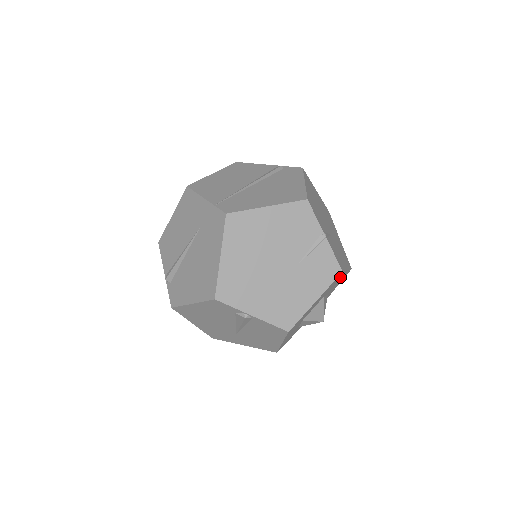
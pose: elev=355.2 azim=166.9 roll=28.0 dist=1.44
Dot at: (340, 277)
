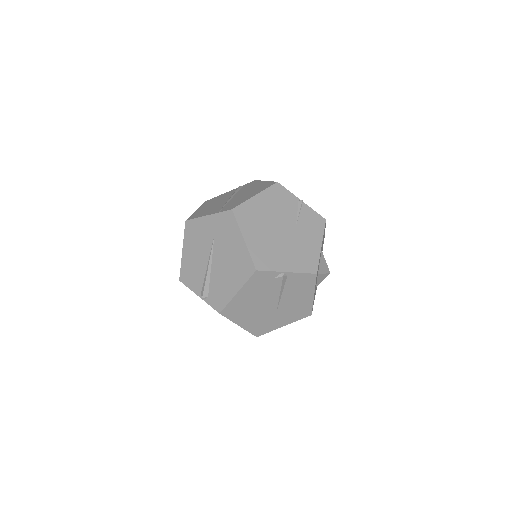
Dot at: (324, 232)
